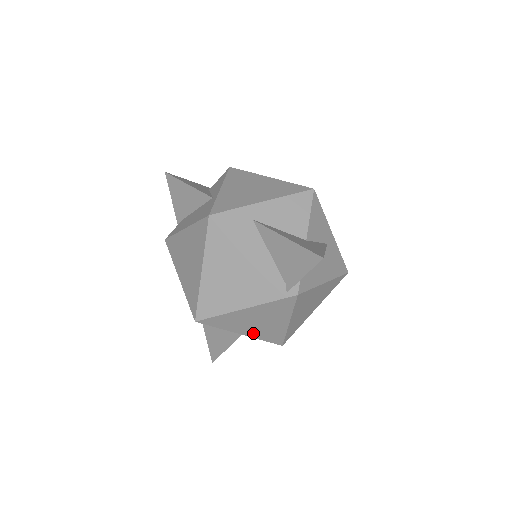
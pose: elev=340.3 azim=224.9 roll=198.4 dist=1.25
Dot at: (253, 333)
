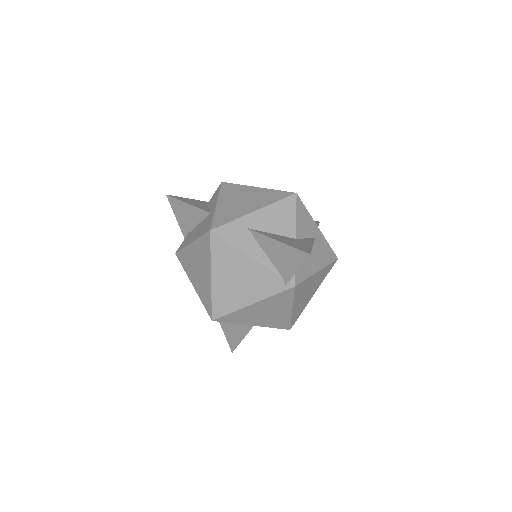
Dot at: (263, 323)
